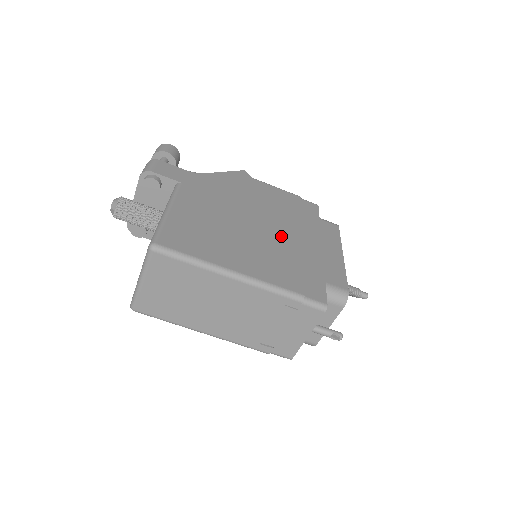
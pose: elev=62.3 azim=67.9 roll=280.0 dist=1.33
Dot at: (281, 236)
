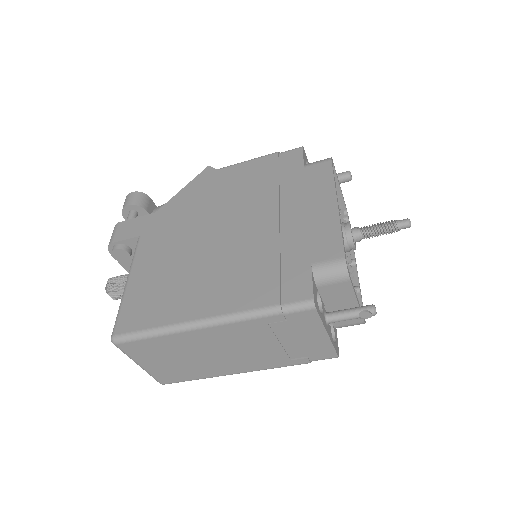
Dot at: (251, 231)
